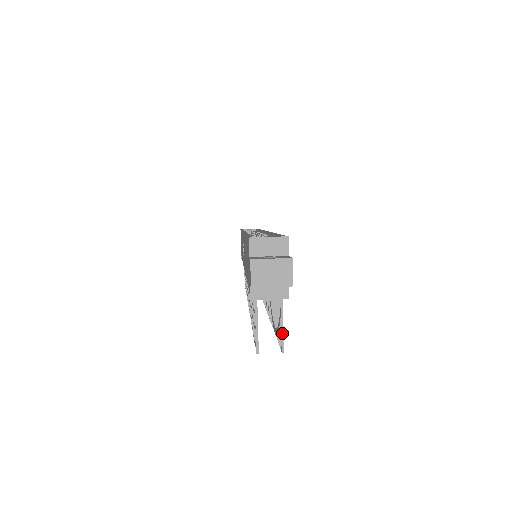
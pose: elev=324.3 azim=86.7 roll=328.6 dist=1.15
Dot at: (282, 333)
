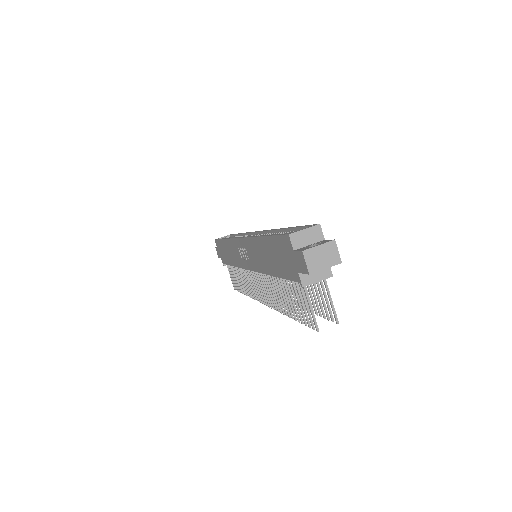
Dot at: (333, 307)
